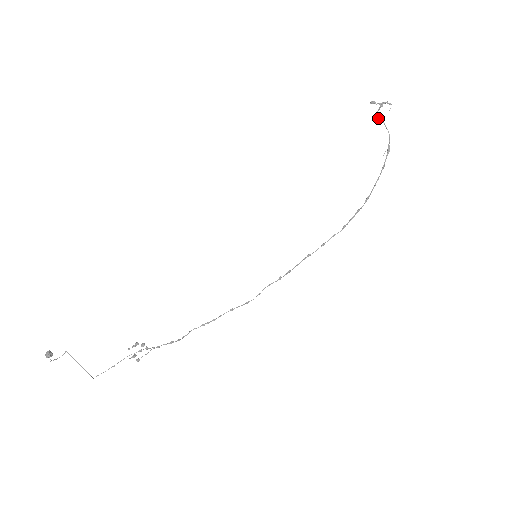
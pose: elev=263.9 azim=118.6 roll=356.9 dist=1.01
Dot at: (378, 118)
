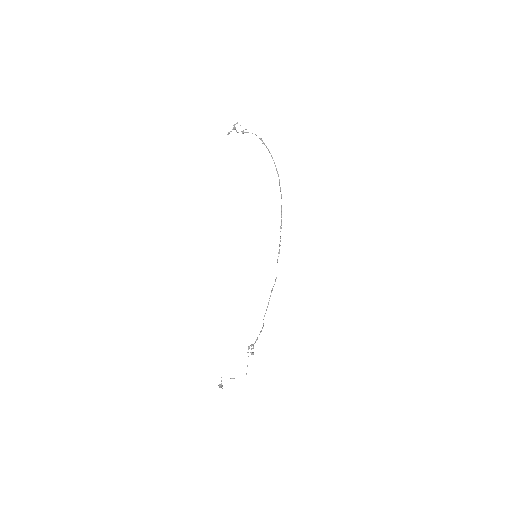
Dot at: (242, 133)
